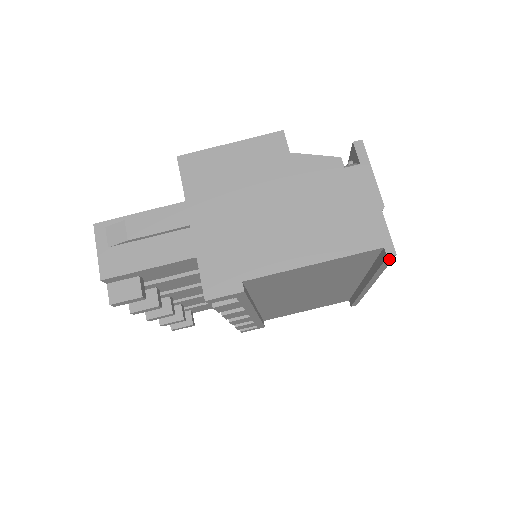
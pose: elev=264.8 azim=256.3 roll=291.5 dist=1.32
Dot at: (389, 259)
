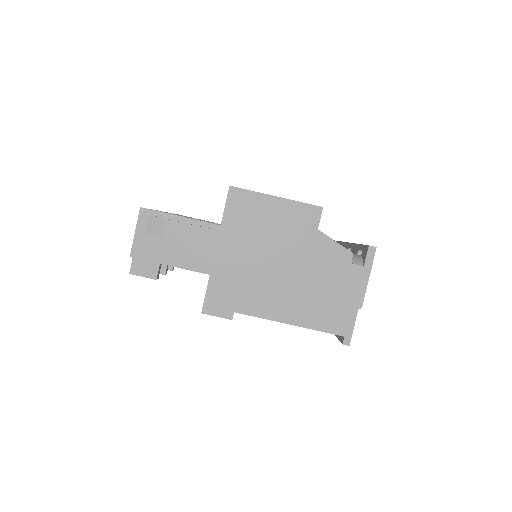
Dot at: occluded
